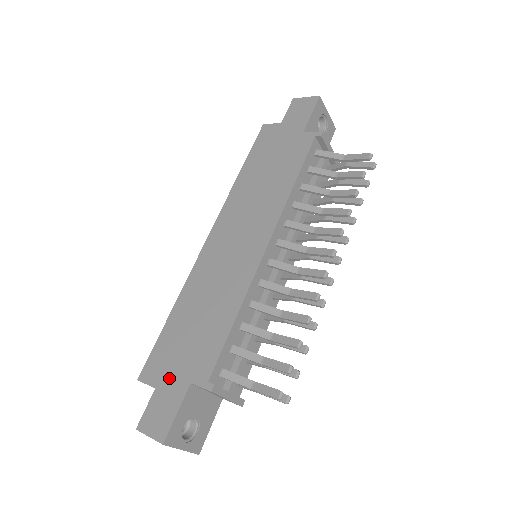
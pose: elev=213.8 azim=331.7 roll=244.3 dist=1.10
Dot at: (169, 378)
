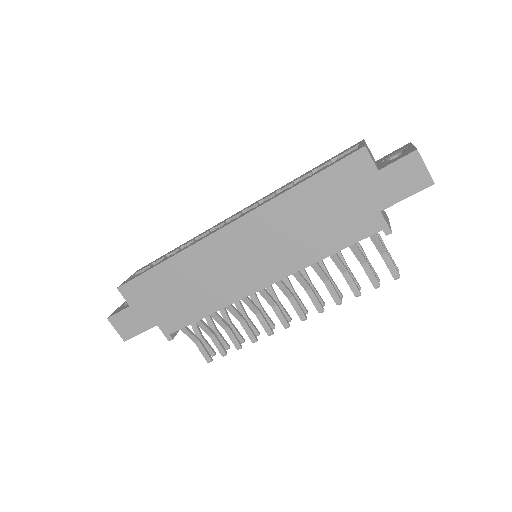
Dot at: (143, 309)
